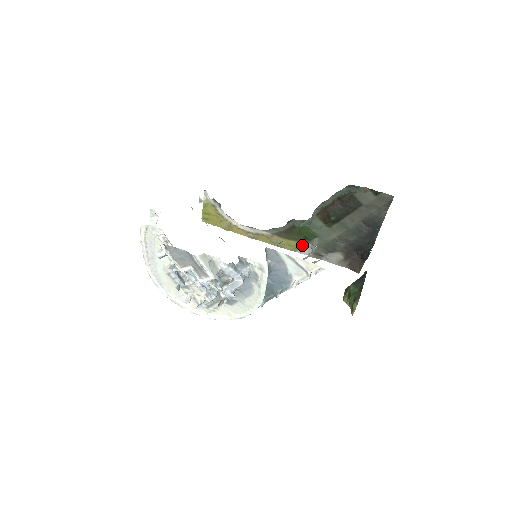
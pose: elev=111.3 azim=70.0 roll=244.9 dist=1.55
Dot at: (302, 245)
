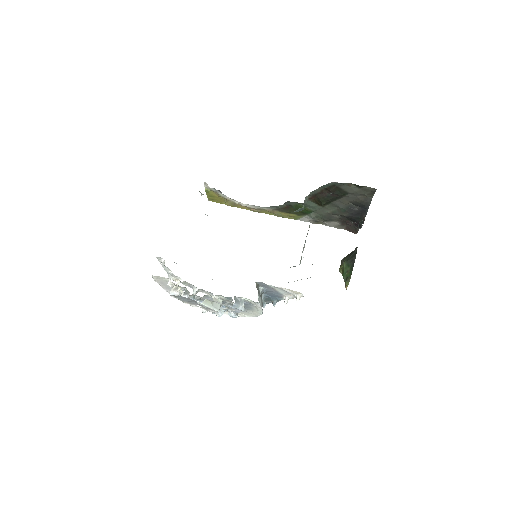
Dot at: (301, 216)
